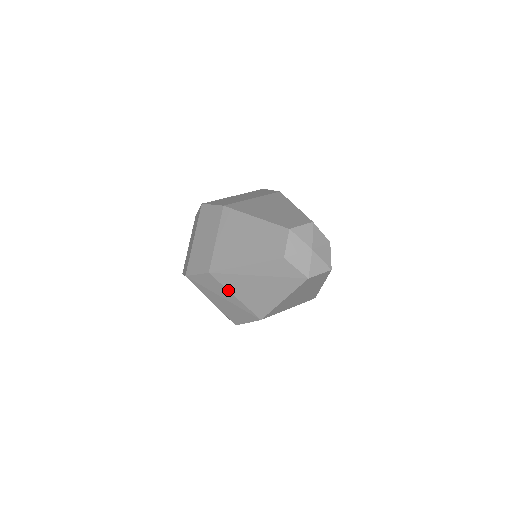
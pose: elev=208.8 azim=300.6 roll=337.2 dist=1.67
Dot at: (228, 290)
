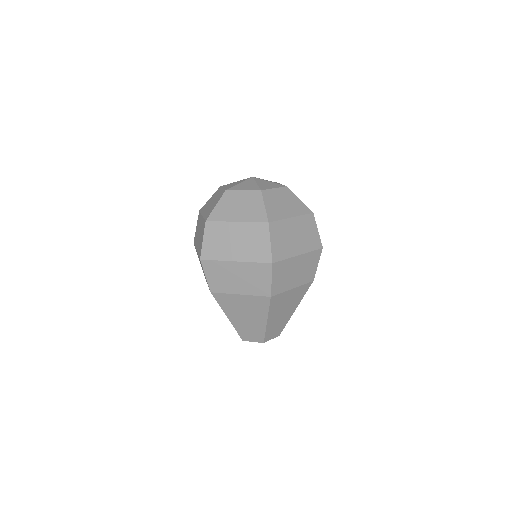
Dot at: occluded
